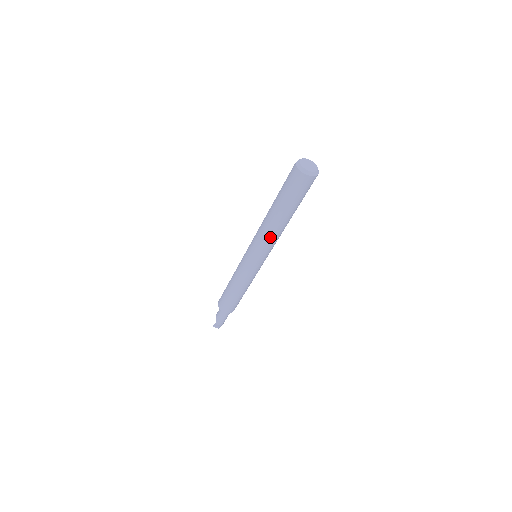
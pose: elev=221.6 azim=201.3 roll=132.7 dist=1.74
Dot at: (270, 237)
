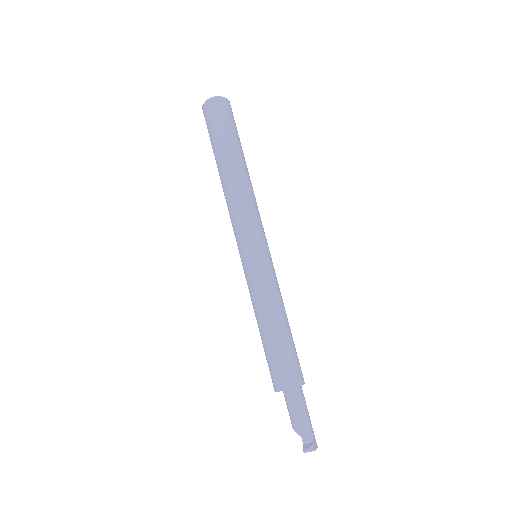
Dot at: (244, 198)
